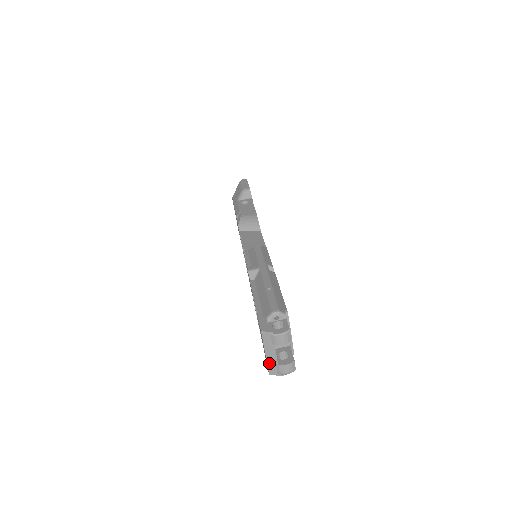
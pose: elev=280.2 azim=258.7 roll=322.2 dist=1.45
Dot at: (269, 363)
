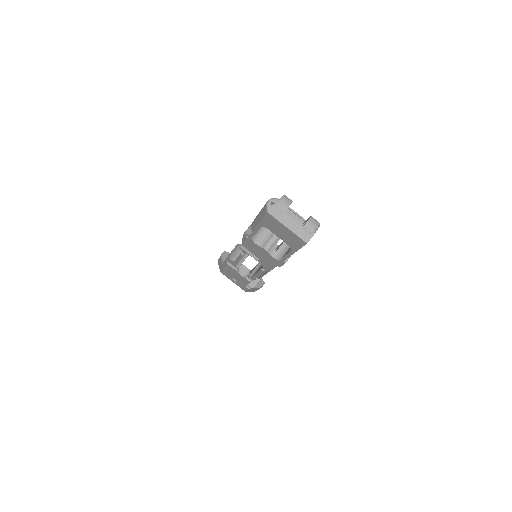
Dot at: (297, 233)
